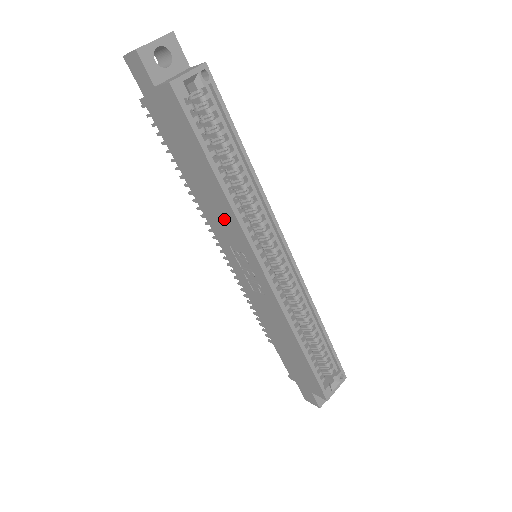
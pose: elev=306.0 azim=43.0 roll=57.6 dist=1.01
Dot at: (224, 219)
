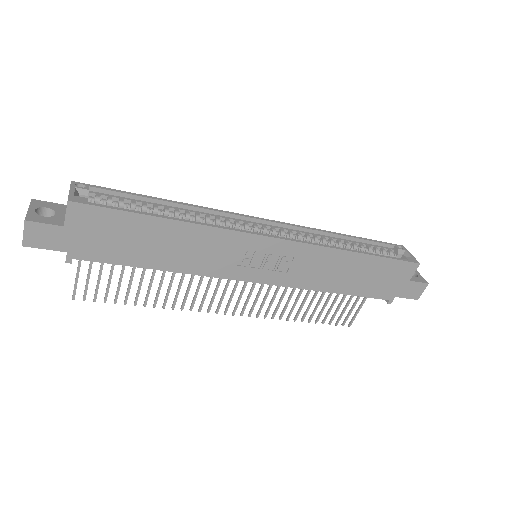
Dot at: (208, 247)
